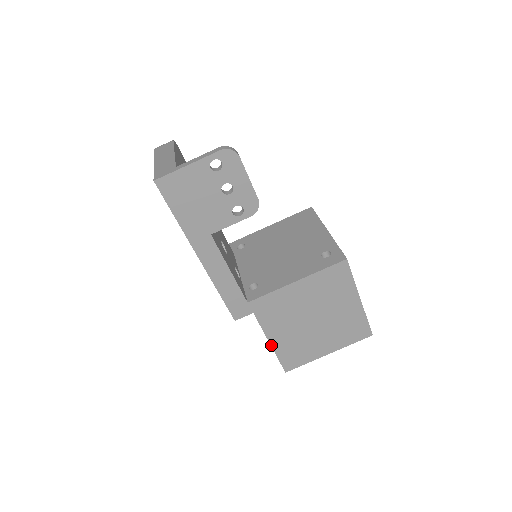
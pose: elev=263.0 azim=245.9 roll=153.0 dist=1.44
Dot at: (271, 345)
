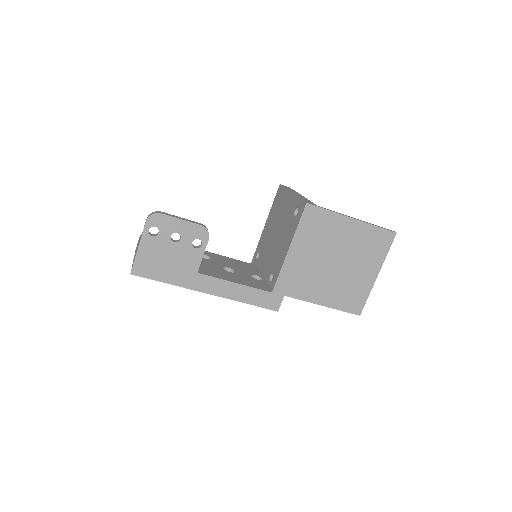
Dot at: occluded
